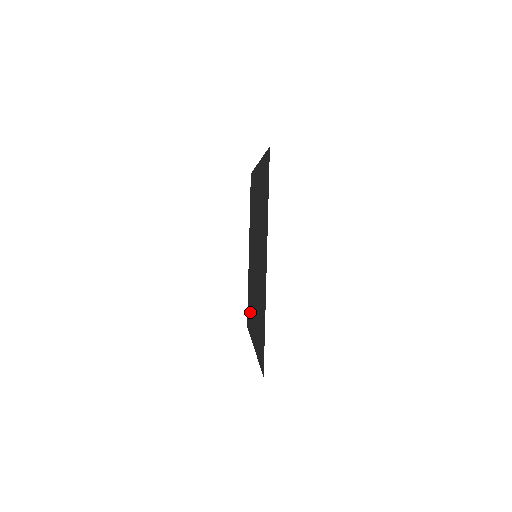
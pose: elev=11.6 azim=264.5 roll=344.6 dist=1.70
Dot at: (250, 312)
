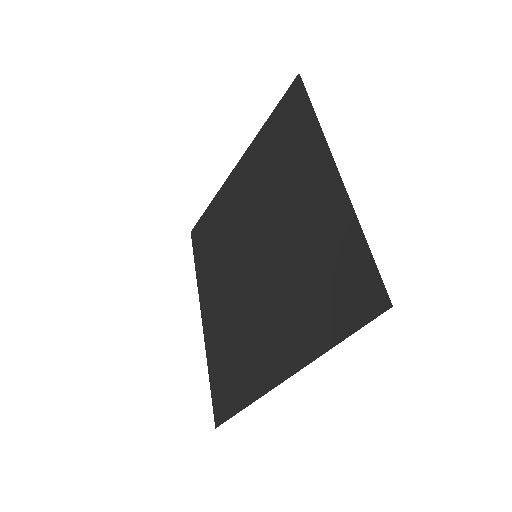
Dot at: (207, 253)
